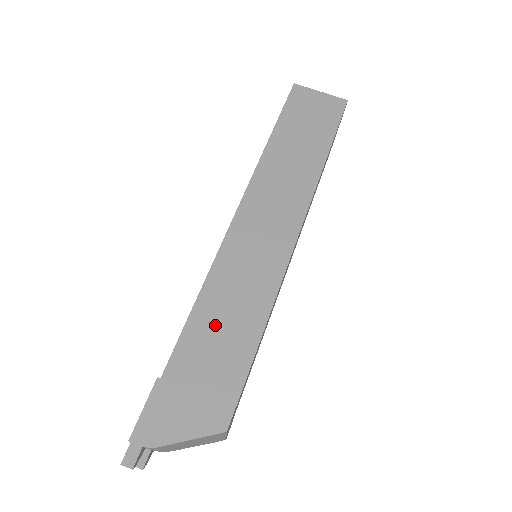
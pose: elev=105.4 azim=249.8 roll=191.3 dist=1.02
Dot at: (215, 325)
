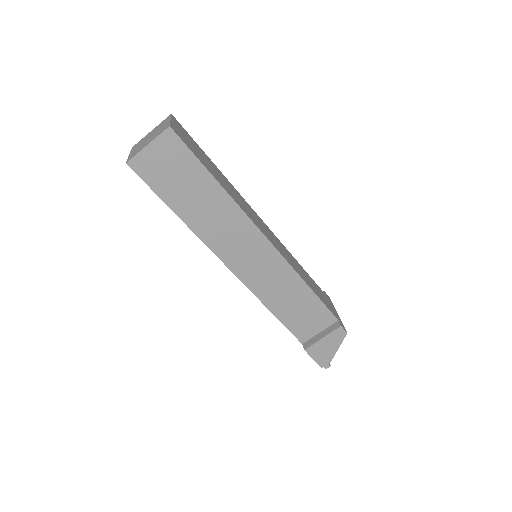
Dot at: (293, 312)
